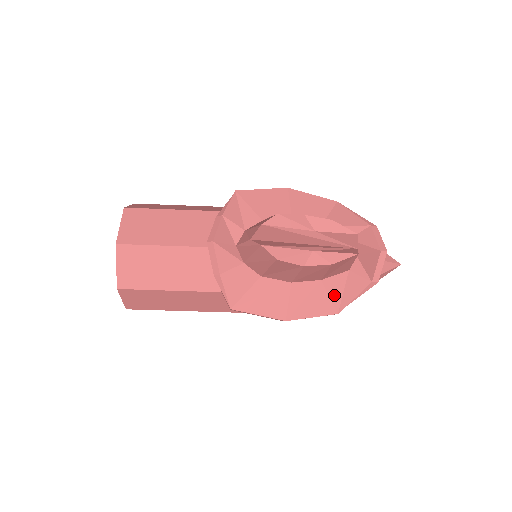
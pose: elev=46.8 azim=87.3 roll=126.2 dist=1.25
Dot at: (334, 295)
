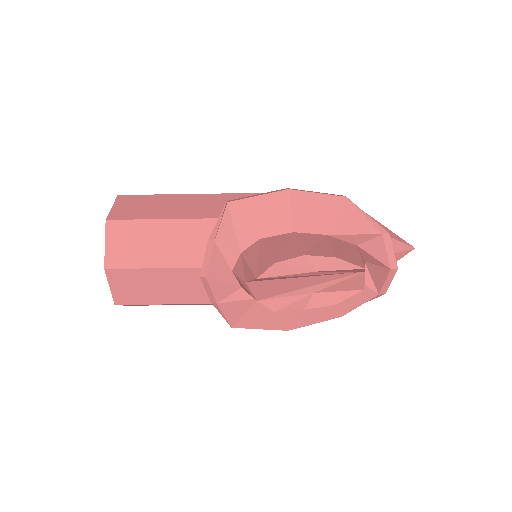
Dot at: occluded
